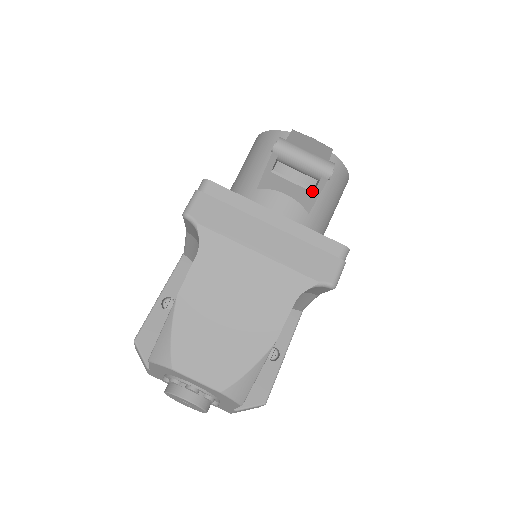
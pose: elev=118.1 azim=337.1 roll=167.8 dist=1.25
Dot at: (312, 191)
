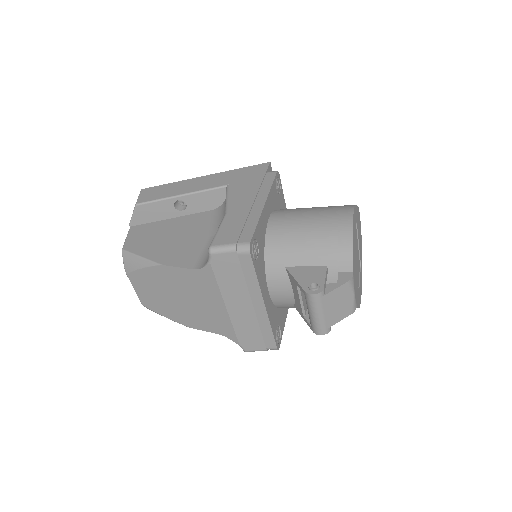
Dot at: (304, 315)
